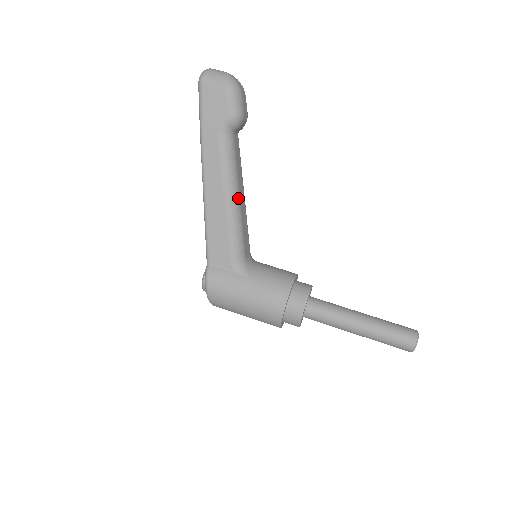
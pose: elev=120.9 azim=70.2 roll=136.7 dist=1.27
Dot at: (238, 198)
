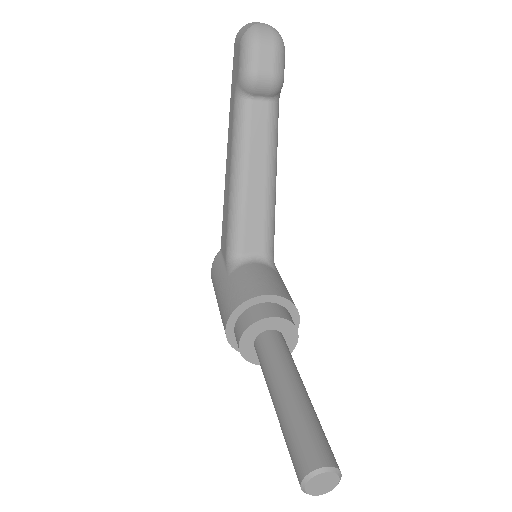
Dot at: (243, 178)
